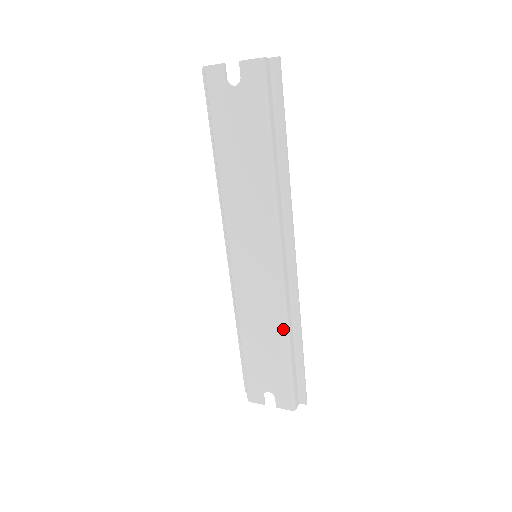
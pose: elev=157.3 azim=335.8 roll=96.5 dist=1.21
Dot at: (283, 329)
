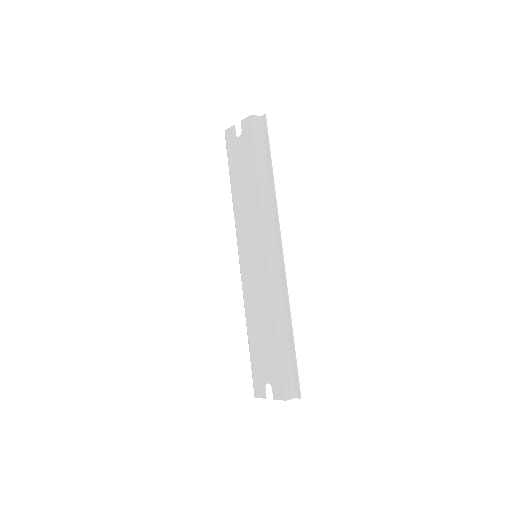
Dot at: (273, 315)
